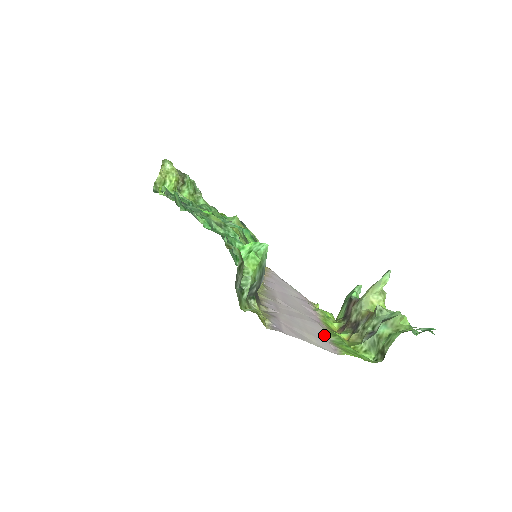
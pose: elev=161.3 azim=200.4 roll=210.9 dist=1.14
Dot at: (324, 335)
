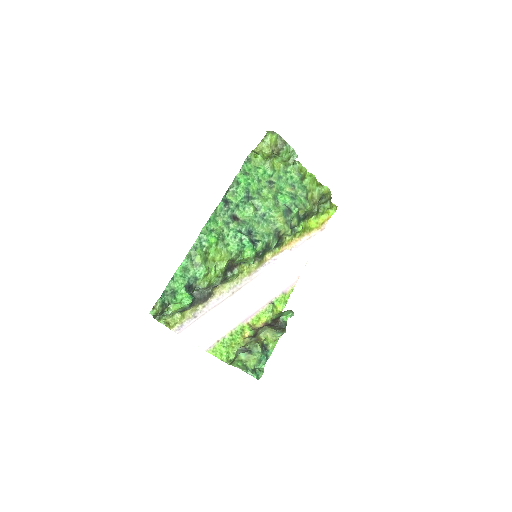
Dot at: (224, 333)
